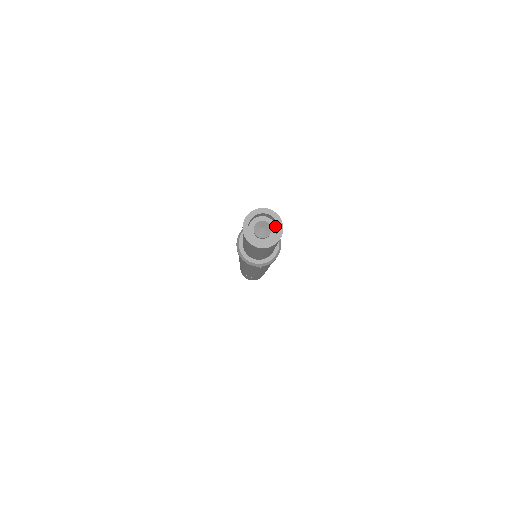
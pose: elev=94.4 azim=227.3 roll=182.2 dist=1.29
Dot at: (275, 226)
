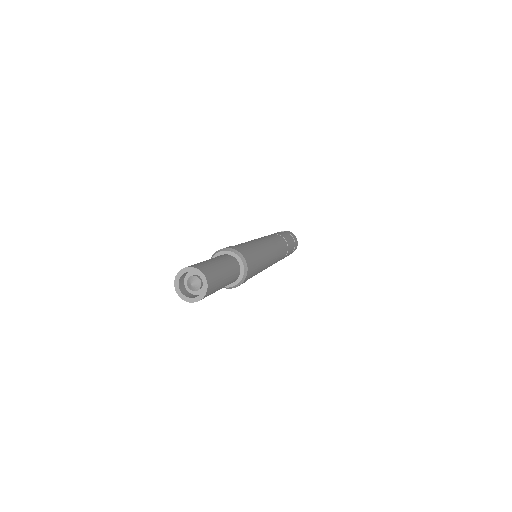
Dot at: occluded
